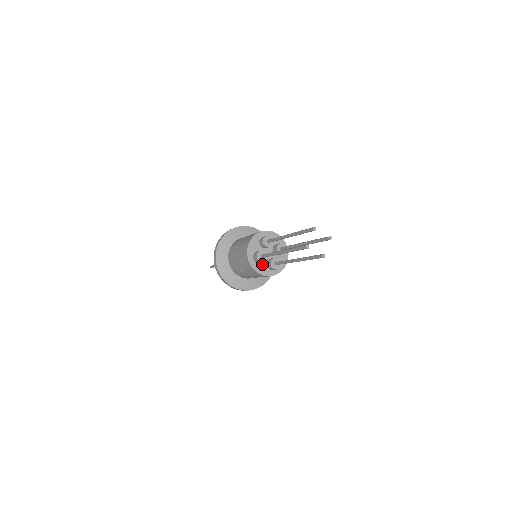
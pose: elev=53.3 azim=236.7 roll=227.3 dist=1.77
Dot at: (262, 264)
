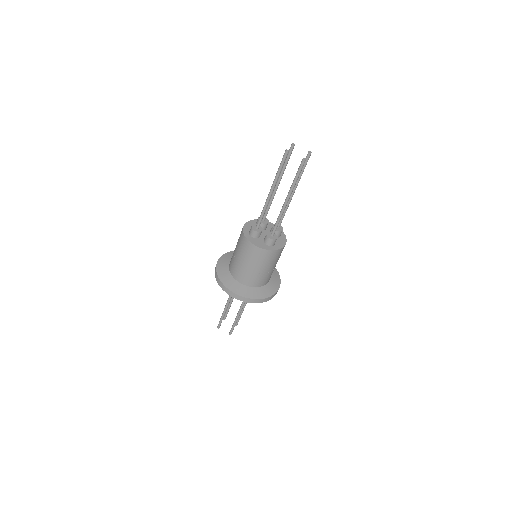
Dot at: (259, 240)
